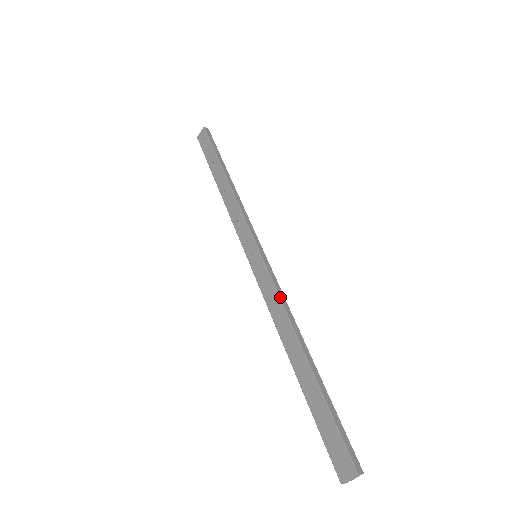
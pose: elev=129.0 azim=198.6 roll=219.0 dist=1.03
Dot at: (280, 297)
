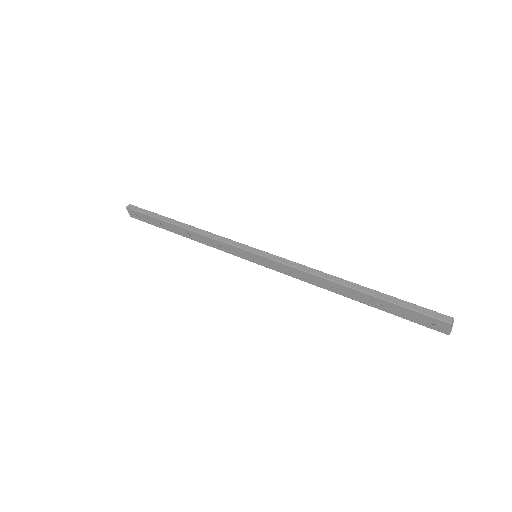
Dot at: (298, 268)
